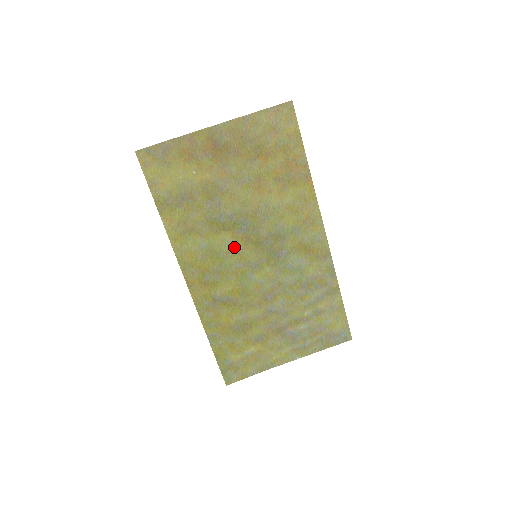
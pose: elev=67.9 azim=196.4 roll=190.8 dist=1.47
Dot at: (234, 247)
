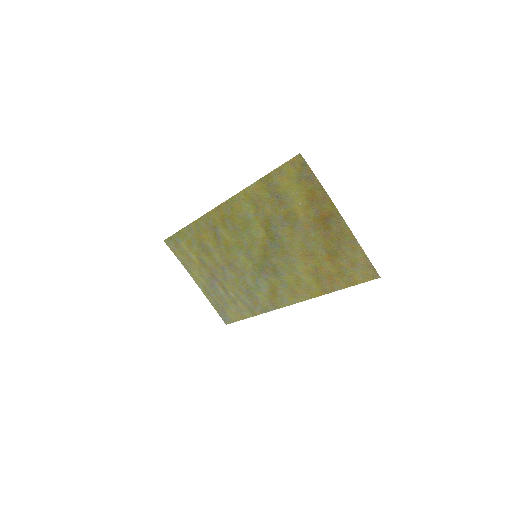
Dot at: (257, 239)
